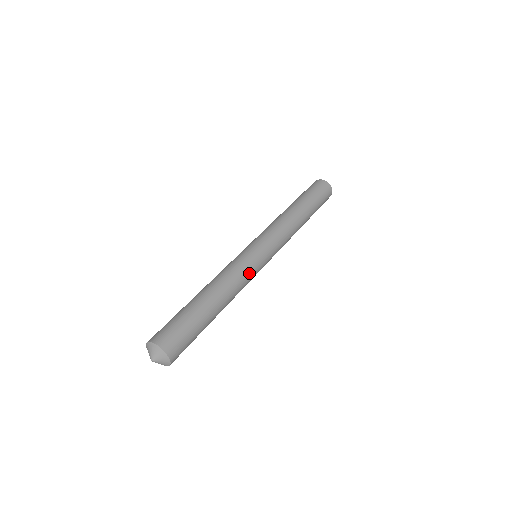
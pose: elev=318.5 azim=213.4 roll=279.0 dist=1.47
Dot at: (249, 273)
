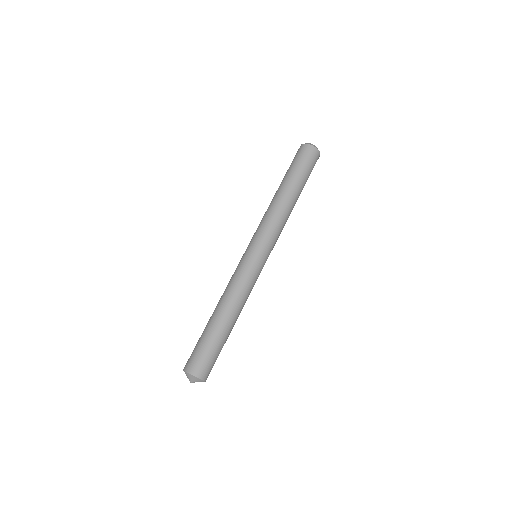
Dot at: (254, 284)
